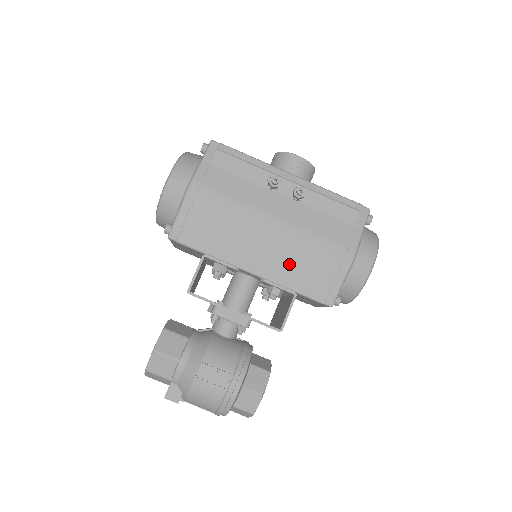
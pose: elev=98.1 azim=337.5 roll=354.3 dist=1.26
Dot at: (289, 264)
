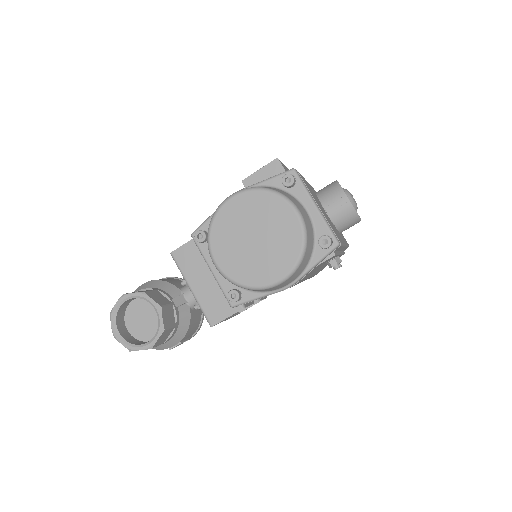
Dot at: occluded
